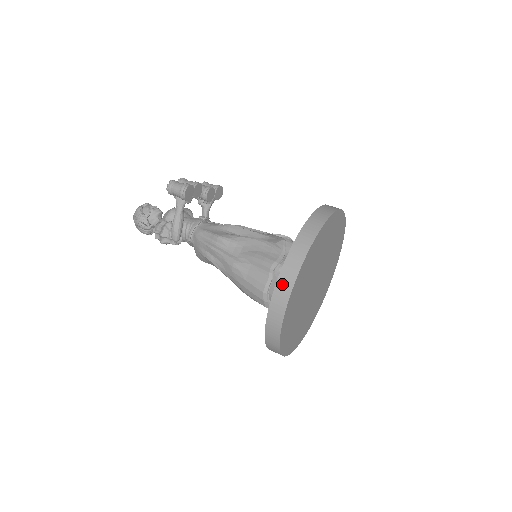
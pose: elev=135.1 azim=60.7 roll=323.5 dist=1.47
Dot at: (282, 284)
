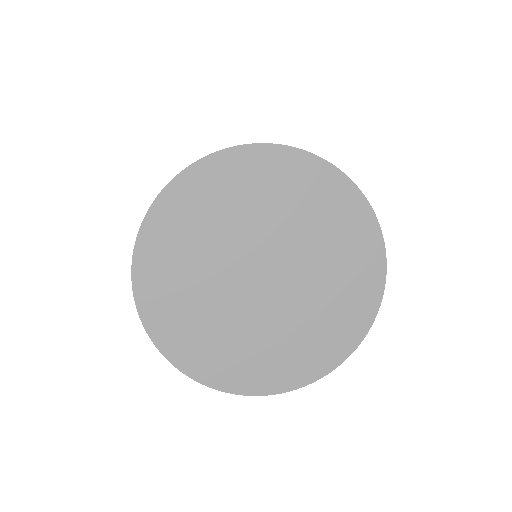
Dot at: occluded
